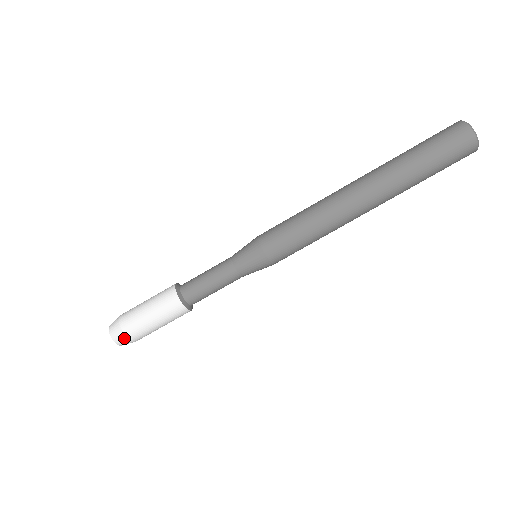
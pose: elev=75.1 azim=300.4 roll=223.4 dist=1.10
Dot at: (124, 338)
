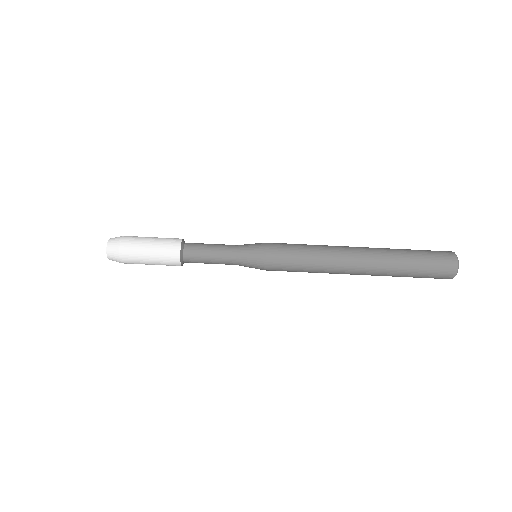
Dot at: (117, 246)
